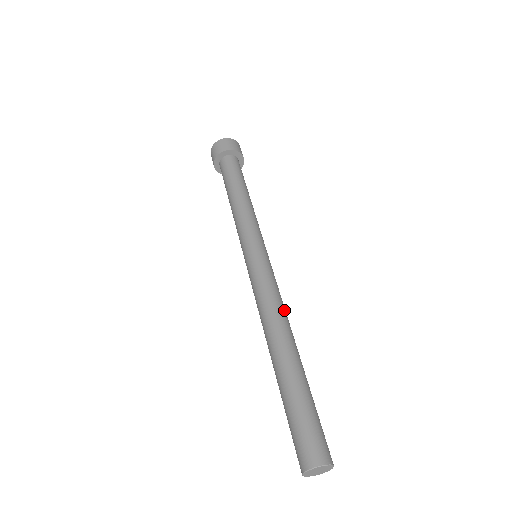
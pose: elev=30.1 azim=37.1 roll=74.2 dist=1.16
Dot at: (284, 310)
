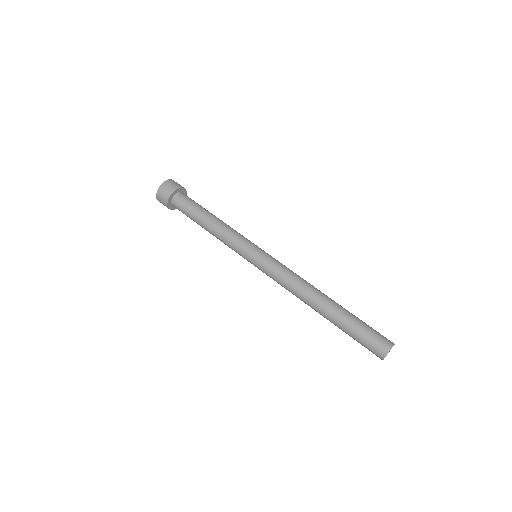
Dot at: occluded
